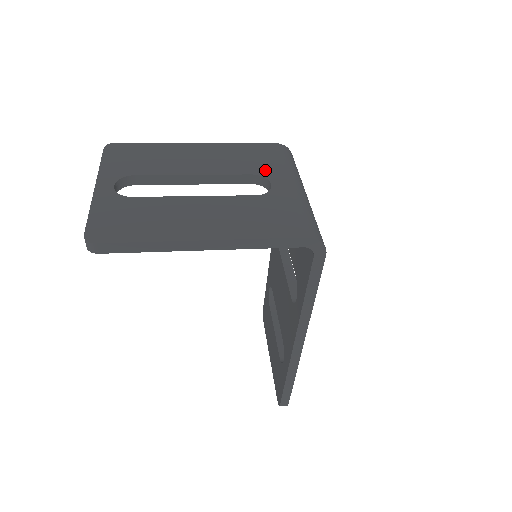
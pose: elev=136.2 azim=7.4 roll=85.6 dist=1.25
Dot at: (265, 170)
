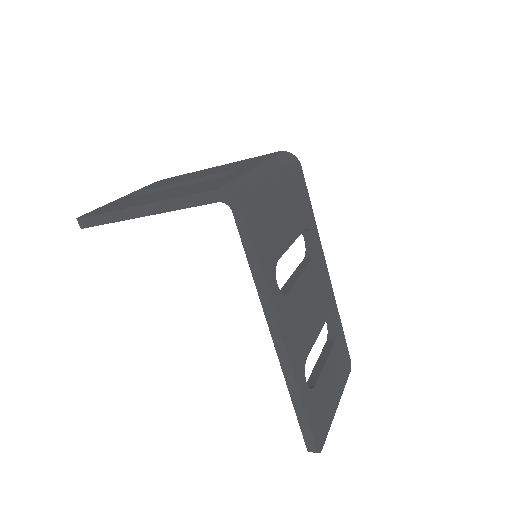
Dot at: (245, 166)
